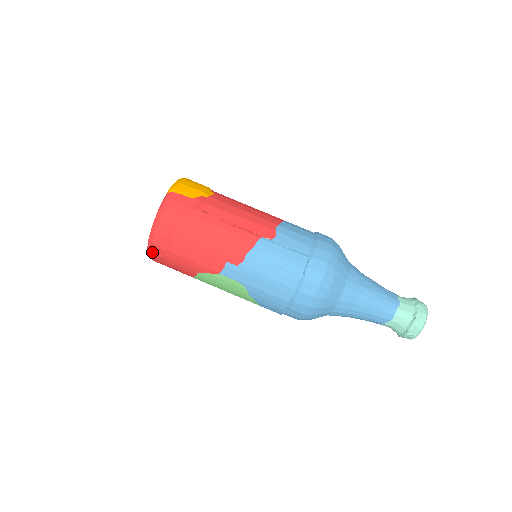
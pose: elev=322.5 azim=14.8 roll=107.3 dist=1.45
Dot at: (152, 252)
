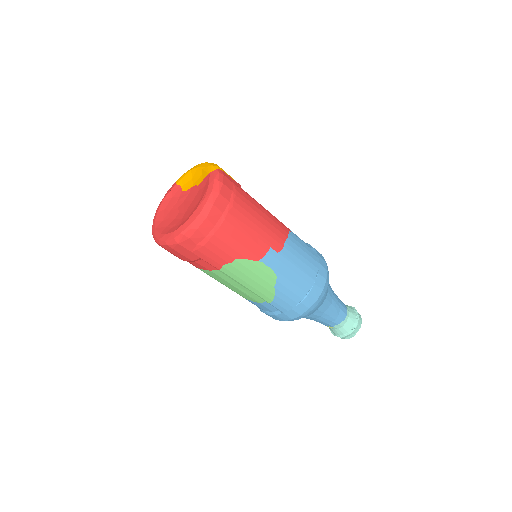
Dot at: (197, 229)
